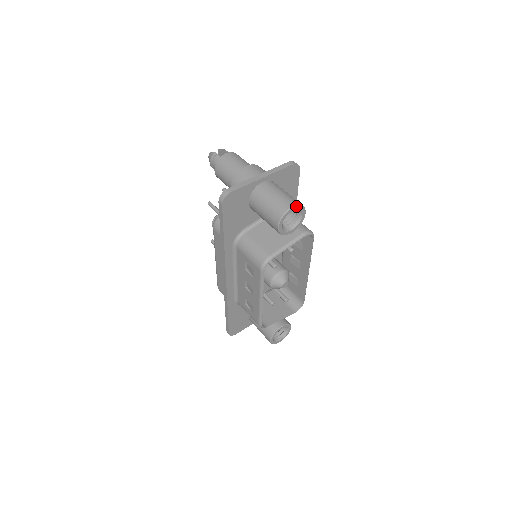
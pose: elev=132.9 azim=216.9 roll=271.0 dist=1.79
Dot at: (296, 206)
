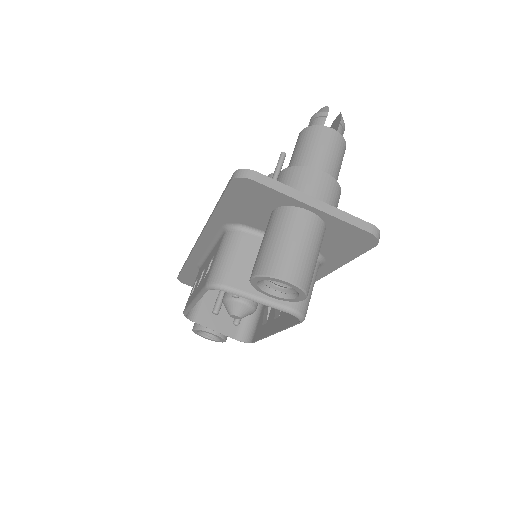
Dot at: (294, 284)
